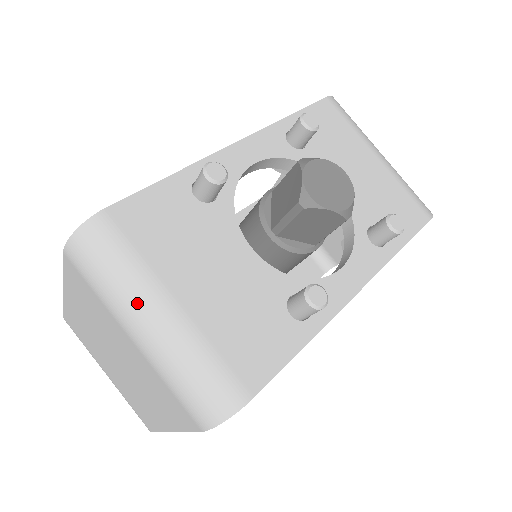
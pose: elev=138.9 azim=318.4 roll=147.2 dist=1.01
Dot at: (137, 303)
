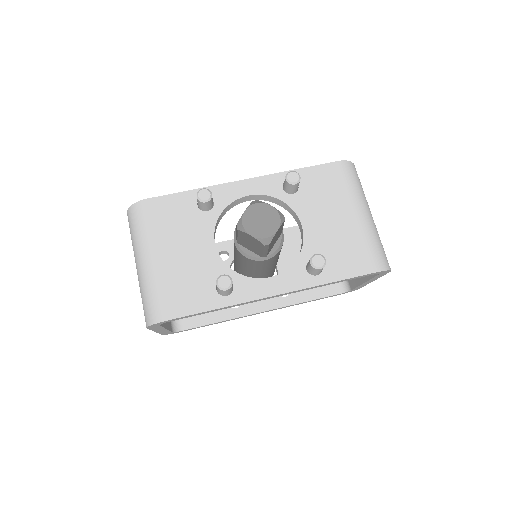
Dot at: (140, 251)
